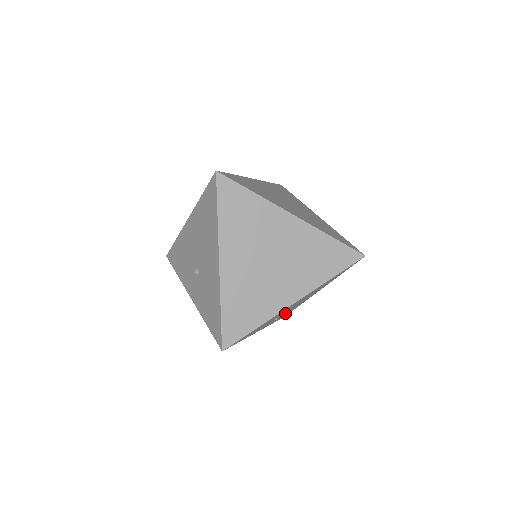
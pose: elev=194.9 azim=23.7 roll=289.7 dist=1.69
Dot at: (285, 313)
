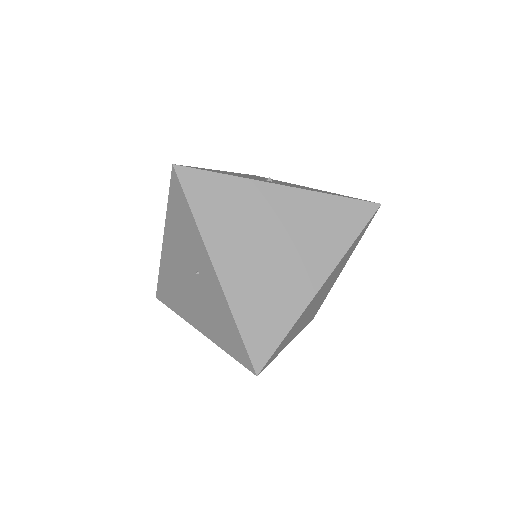
Dot at: occluded
